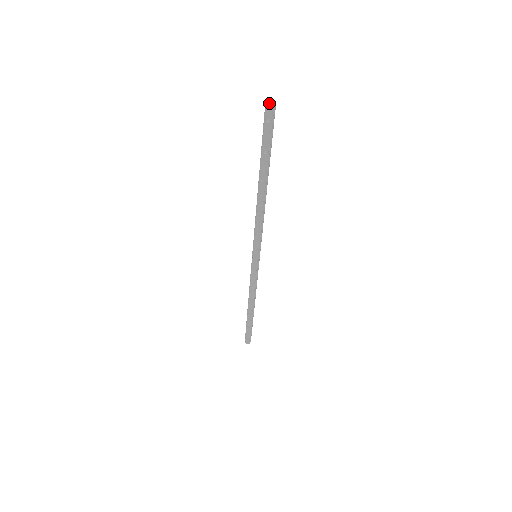
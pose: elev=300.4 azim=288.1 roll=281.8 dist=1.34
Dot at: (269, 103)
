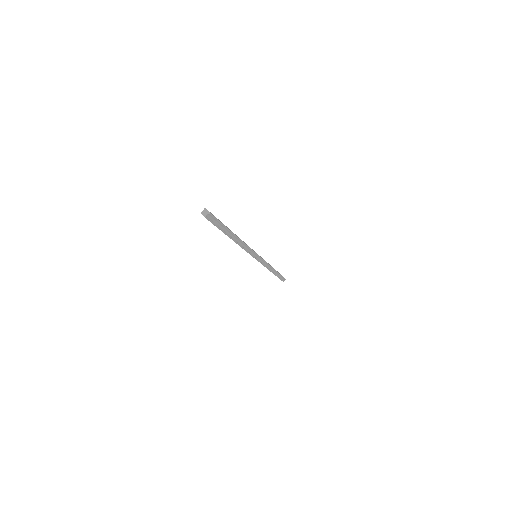
Dot at: (204, 211)
